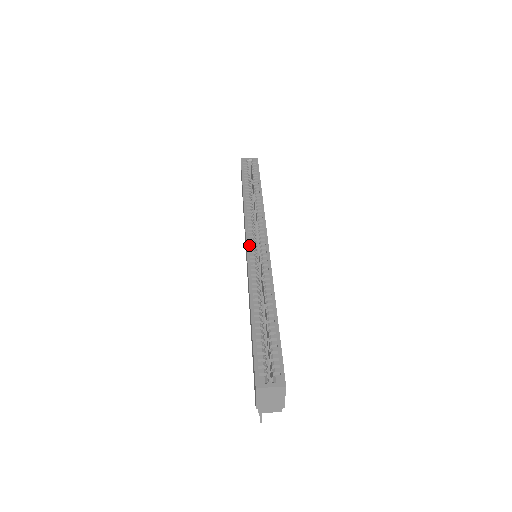
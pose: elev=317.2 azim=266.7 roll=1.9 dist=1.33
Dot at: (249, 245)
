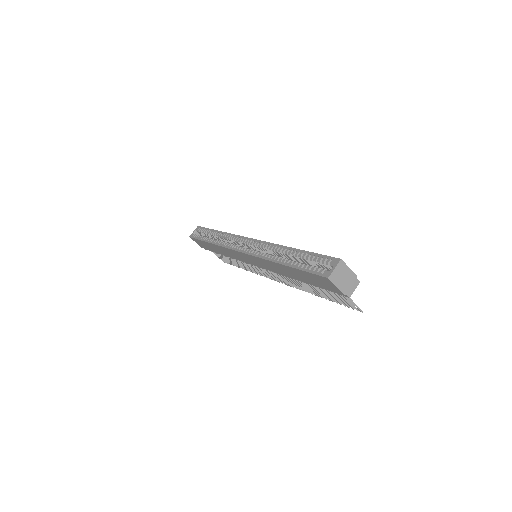
Dot at: (244, 251)
